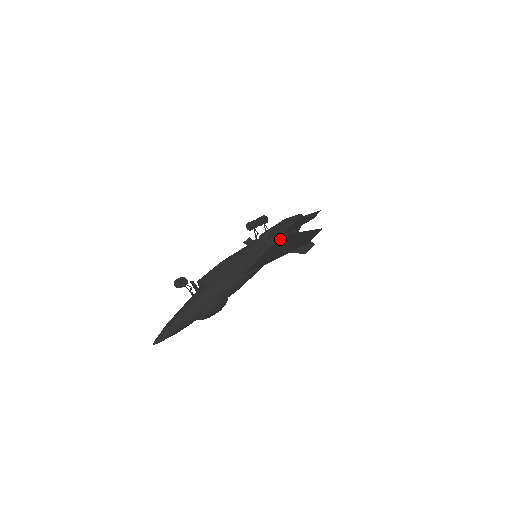
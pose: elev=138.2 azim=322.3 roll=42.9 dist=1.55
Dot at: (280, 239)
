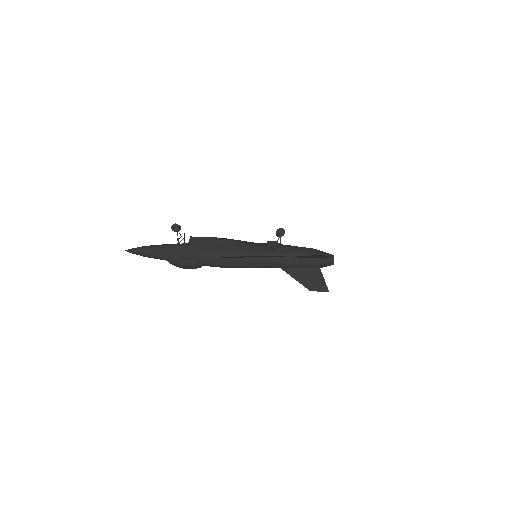
Dot at: (279, 256)
